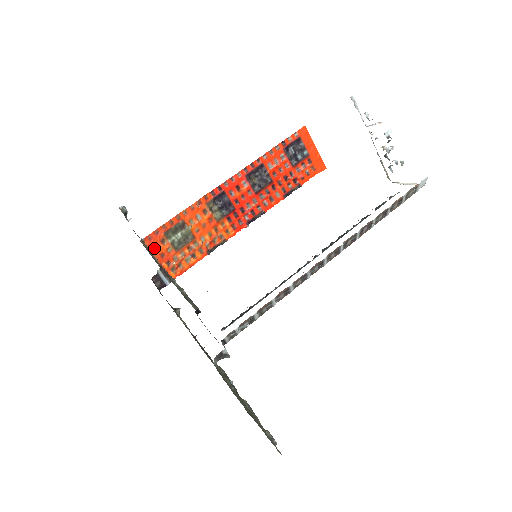
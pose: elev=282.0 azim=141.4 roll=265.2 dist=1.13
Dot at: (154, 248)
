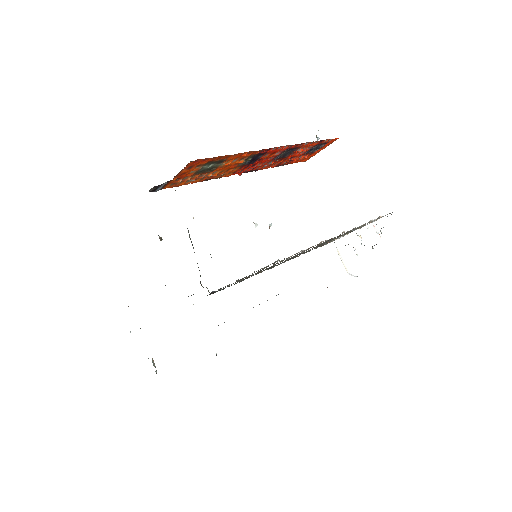
Dot at: (188, 168)
